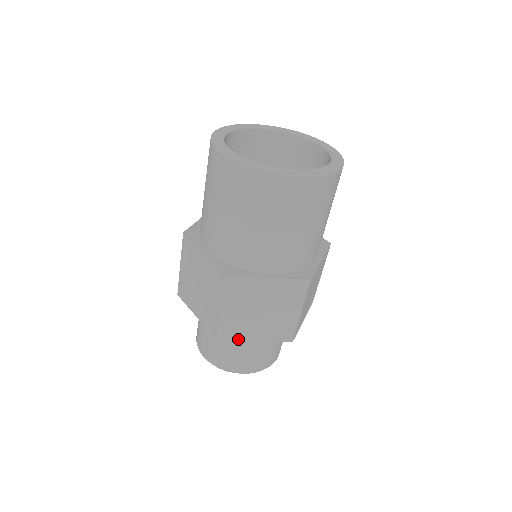
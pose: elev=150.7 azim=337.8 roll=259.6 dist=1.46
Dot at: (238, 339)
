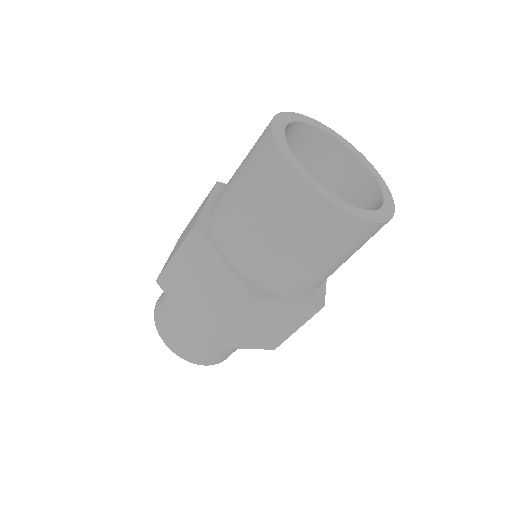
Dot at: (170, 297)
